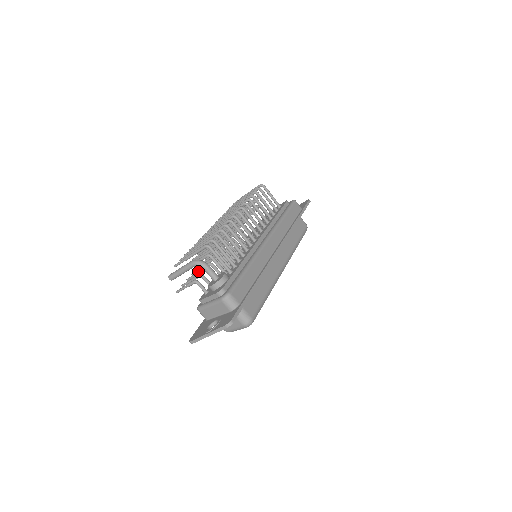
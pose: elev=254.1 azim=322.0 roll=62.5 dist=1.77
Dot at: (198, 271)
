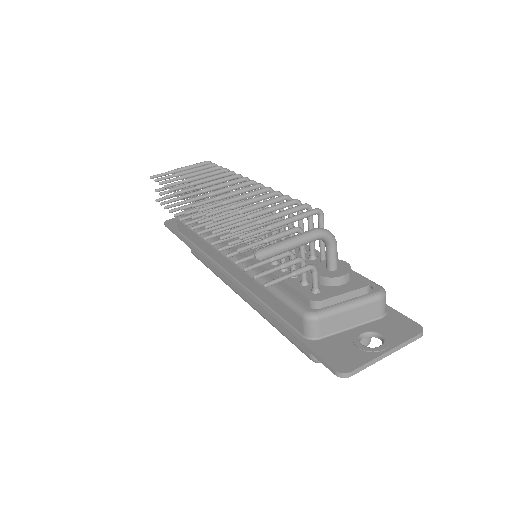
Dot at: occluded
